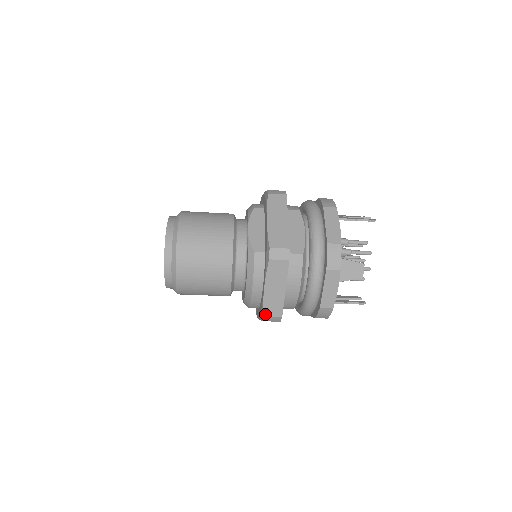
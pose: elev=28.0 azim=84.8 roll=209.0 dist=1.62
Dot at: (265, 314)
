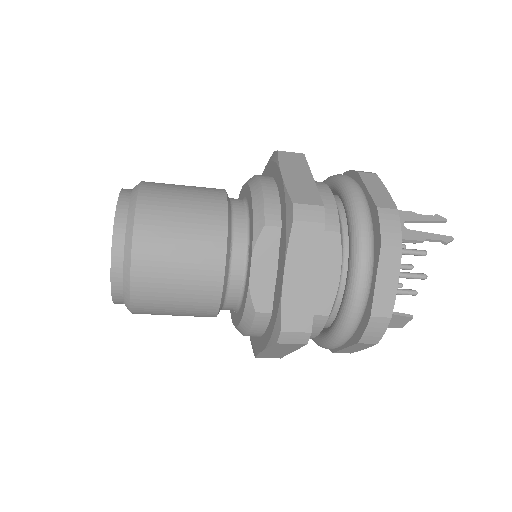
Dot at: (258, 357)
